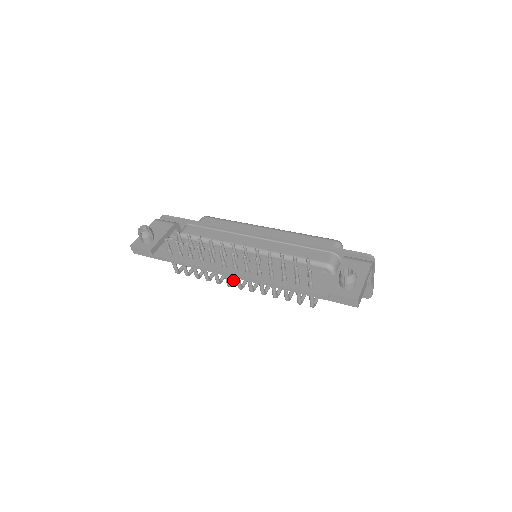
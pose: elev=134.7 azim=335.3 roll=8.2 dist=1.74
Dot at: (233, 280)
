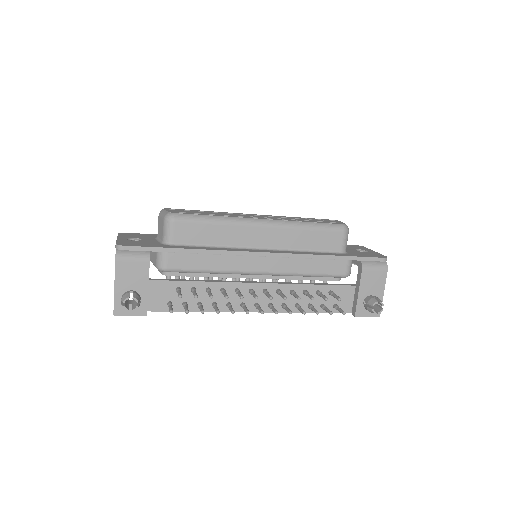
Dot at: occluded
